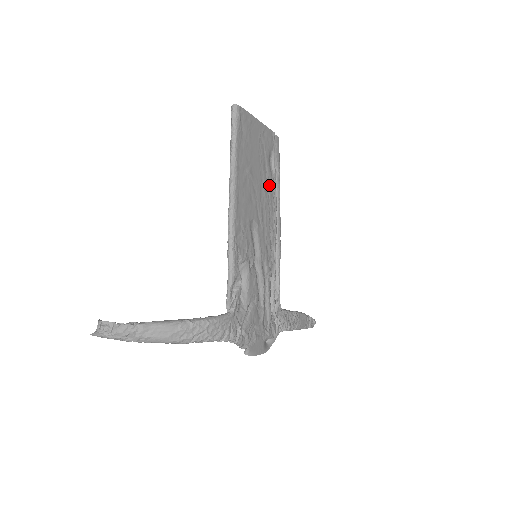
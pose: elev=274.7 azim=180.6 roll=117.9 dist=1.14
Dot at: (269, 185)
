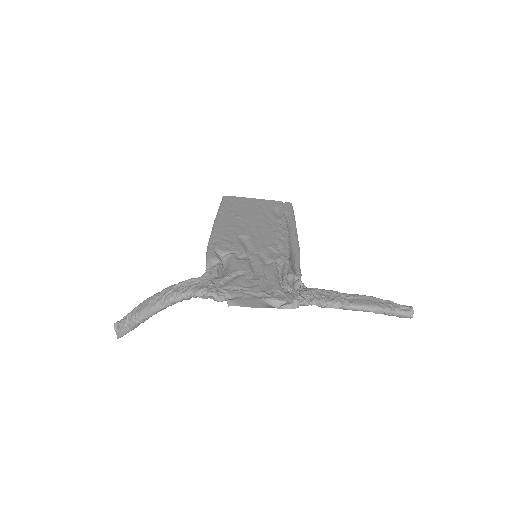
Dot at: (273, 222)
